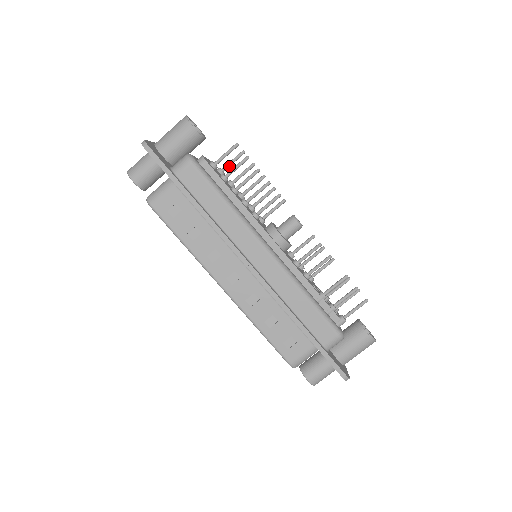
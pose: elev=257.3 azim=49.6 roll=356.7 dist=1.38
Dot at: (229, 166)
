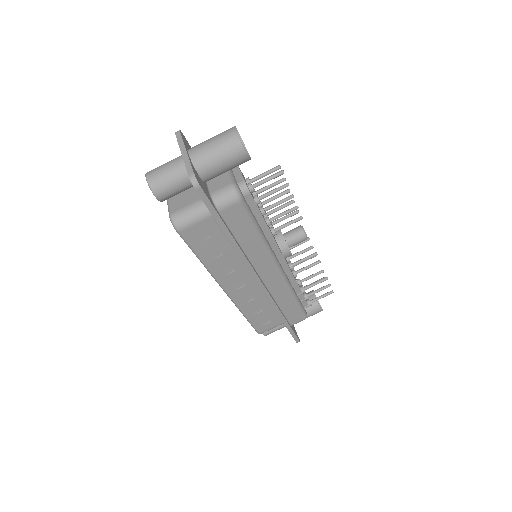
Dot at: (259, 178)
